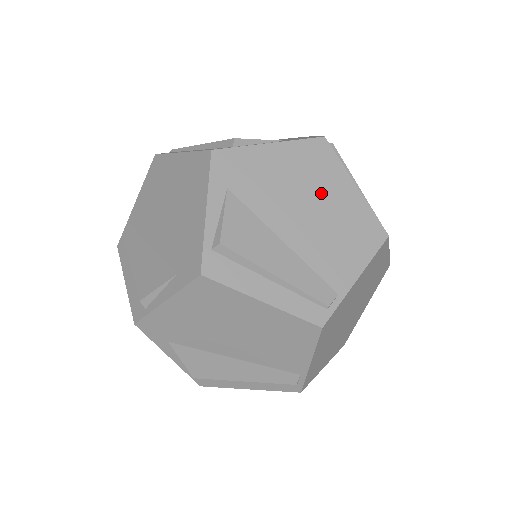
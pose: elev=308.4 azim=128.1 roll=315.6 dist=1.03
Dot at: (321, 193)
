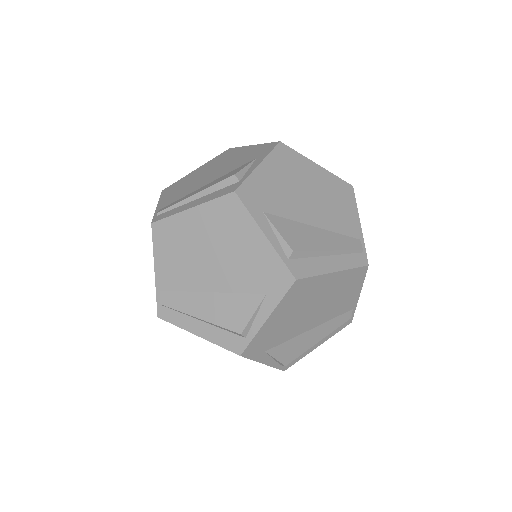
Dot at: (307, 181)
